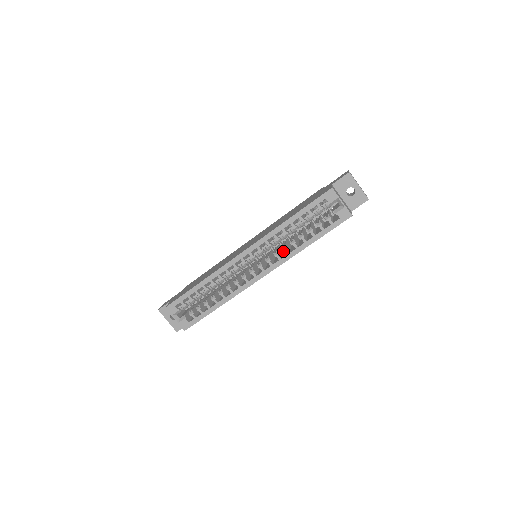
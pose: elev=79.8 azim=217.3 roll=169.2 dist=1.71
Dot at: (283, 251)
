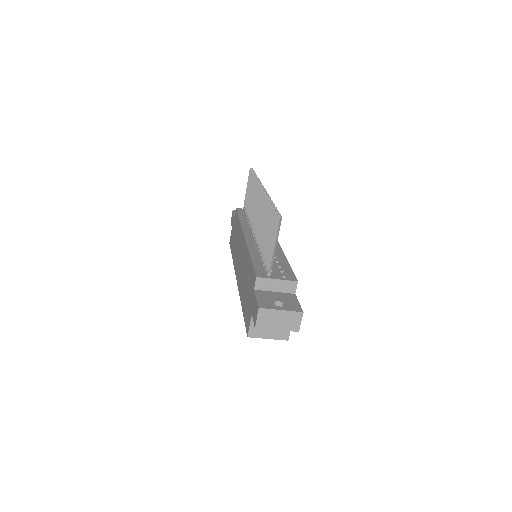
Dot at: occluded
